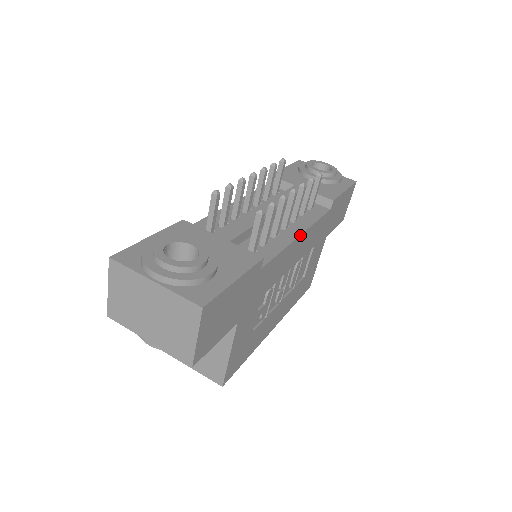
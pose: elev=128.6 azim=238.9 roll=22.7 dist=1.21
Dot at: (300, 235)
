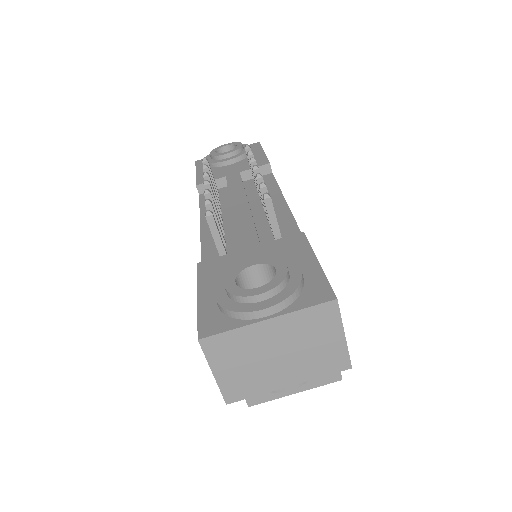
Dot at: (286, 203)
